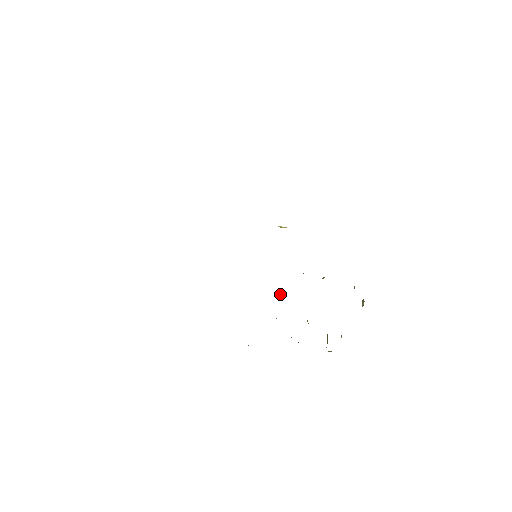
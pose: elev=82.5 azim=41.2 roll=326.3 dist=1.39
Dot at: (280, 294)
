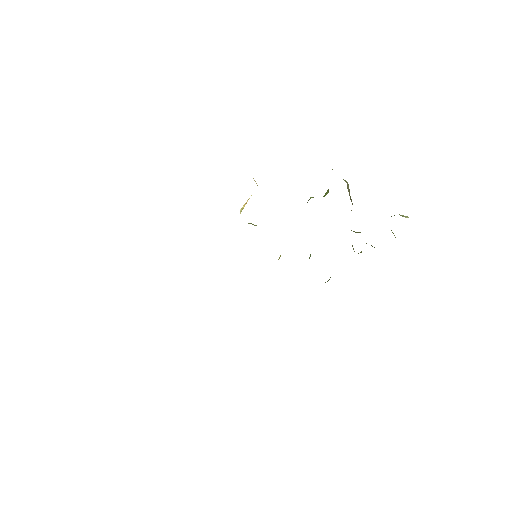
Dot at: occluded
